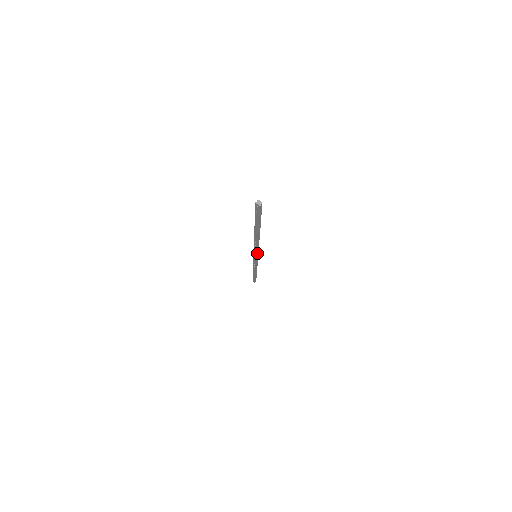
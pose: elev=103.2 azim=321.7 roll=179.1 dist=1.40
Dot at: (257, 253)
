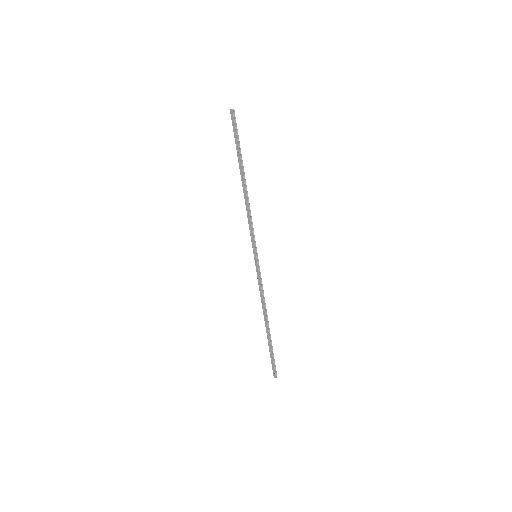
Dot at: (255, 244)
